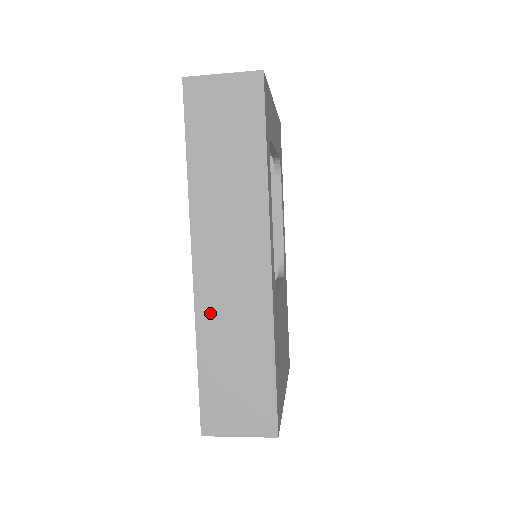
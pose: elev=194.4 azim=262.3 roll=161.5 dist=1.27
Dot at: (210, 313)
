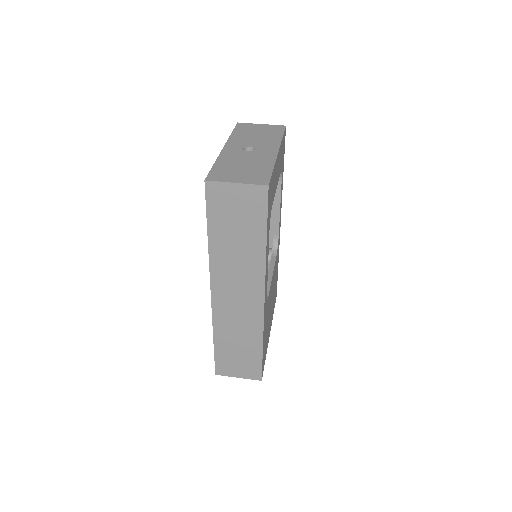
Dot at: (222, 320)
